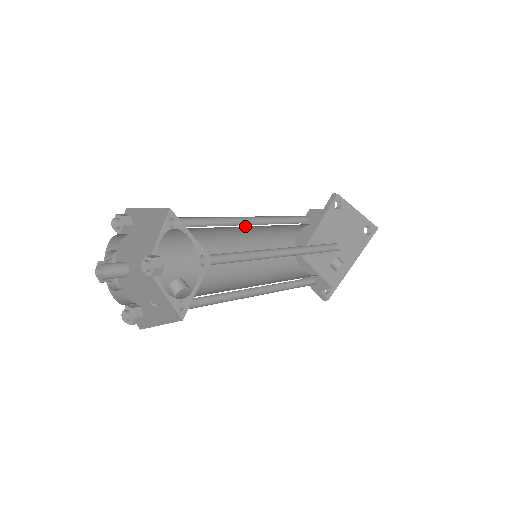
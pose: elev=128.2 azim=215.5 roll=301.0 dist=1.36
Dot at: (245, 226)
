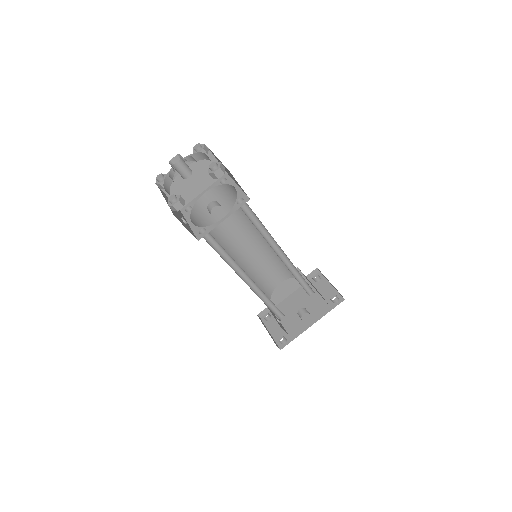
Dot at: occluded
